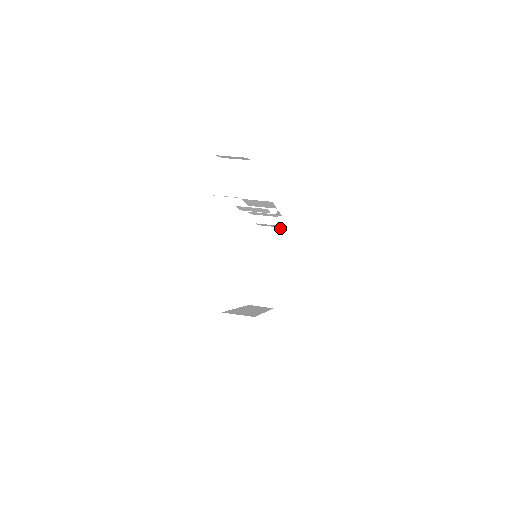
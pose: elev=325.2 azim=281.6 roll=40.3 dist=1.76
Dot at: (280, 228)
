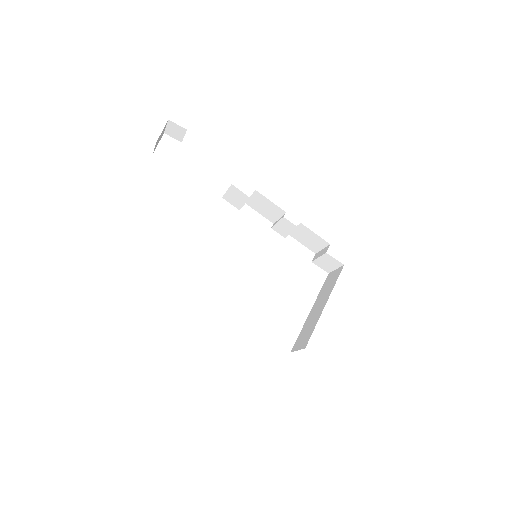
Dot at: (342, 266)
